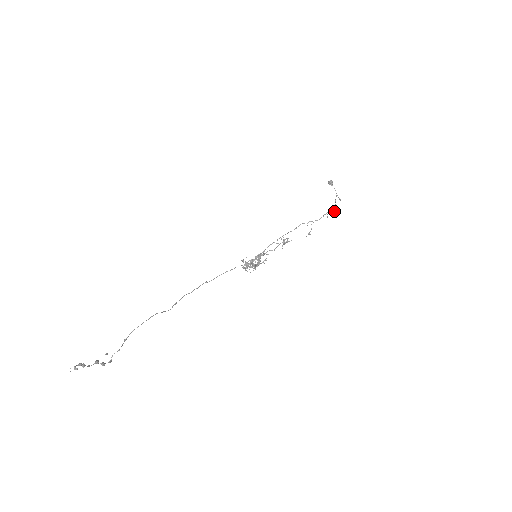
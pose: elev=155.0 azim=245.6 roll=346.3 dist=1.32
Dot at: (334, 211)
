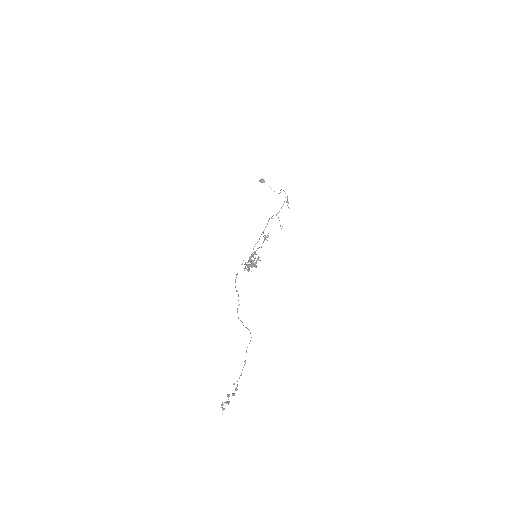
Dot at: occluded
